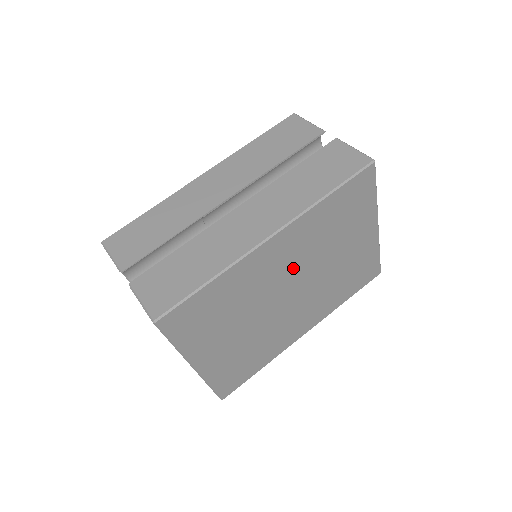
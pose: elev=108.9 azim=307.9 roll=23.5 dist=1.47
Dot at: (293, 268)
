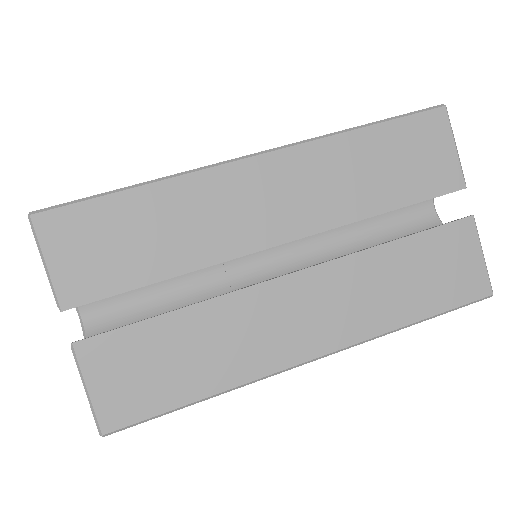
Dot at: occluded
